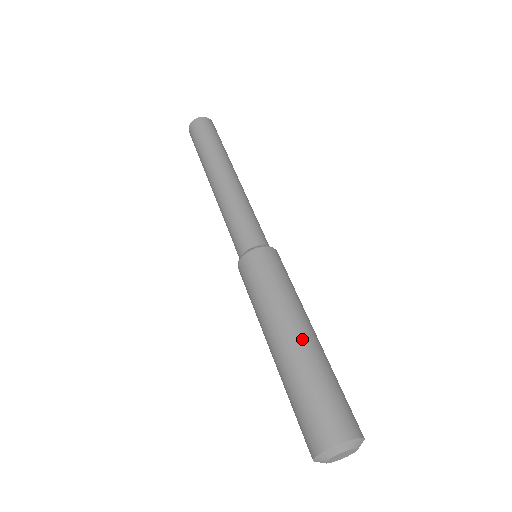
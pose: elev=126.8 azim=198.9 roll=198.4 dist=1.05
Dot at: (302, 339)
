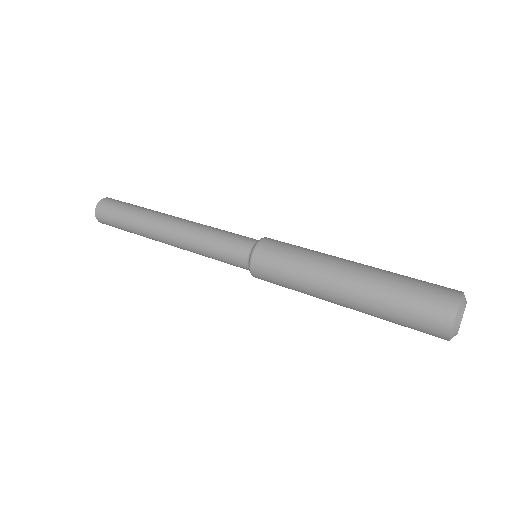
Dot at: occluded
